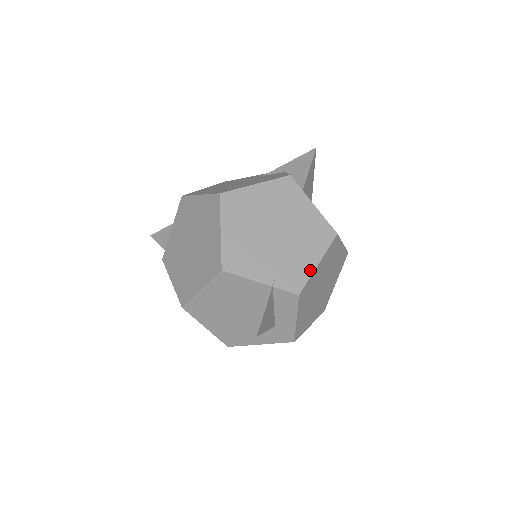
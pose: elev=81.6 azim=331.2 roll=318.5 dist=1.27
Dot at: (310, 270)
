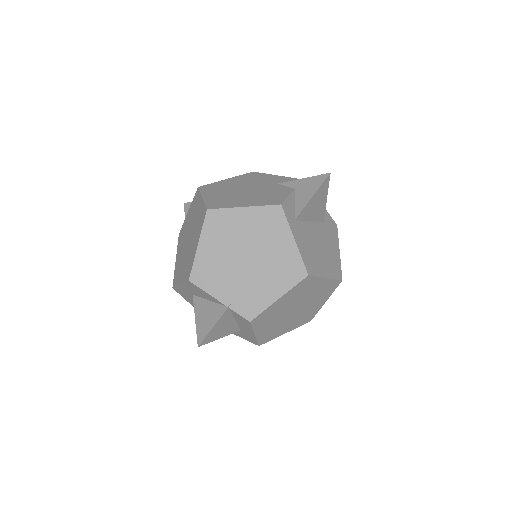
Dot at: (268, 302)
